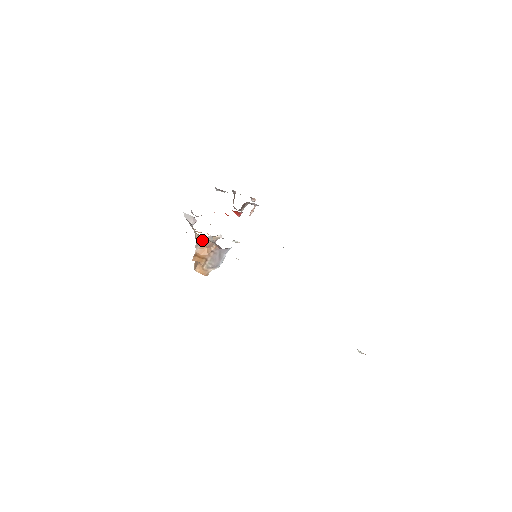
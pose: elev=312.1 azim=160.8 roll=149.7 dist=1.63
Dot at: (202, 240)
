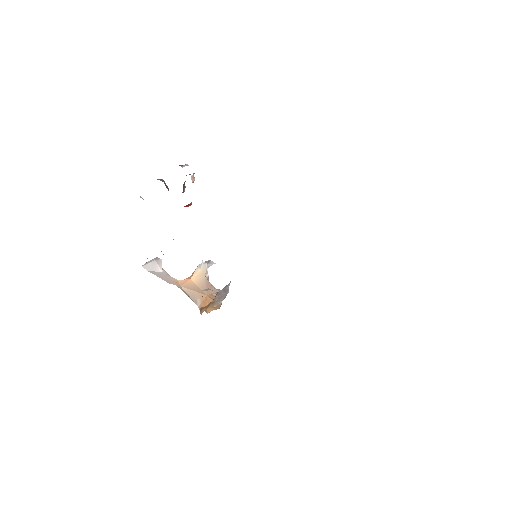
Dot at: (193, 289)
